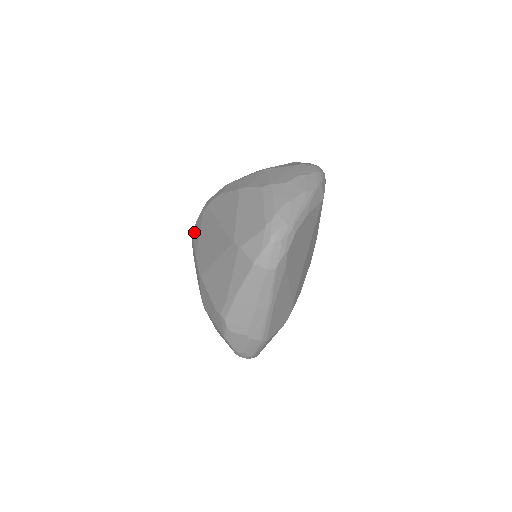
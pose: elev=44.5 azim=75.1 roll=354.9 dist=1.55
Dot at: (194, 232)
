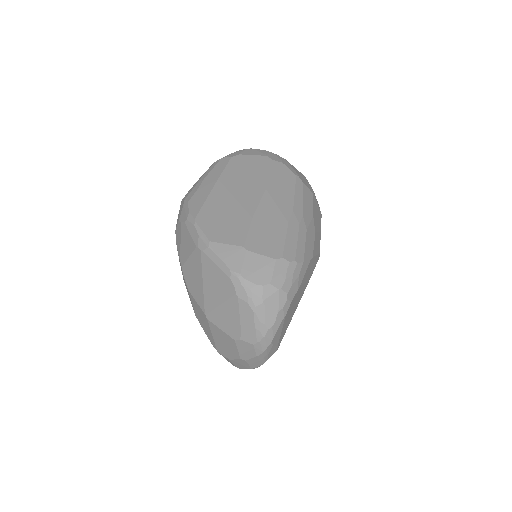
Dot at: occluded
